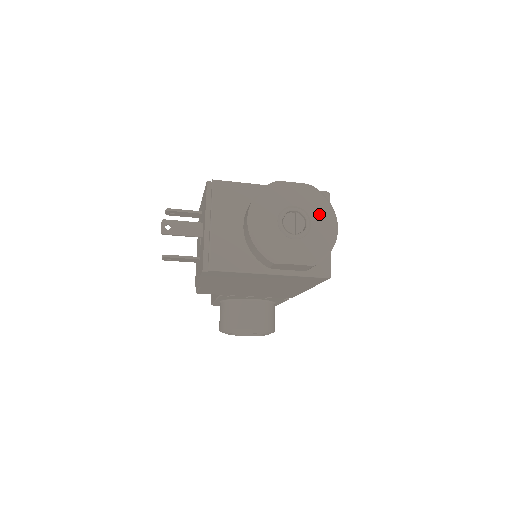
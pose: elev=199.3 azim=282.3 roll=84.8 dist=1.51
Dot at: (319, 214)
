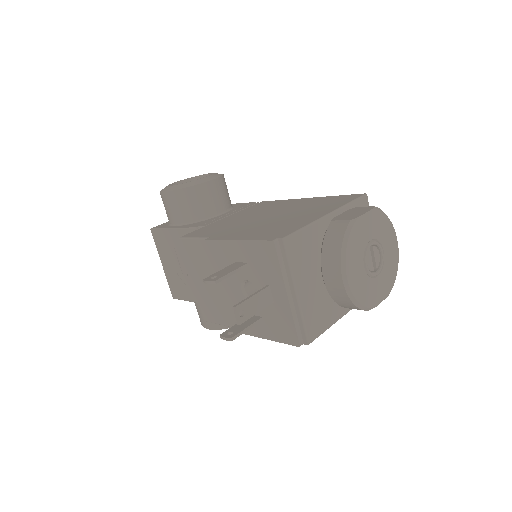
Dot at: (386, 237)
